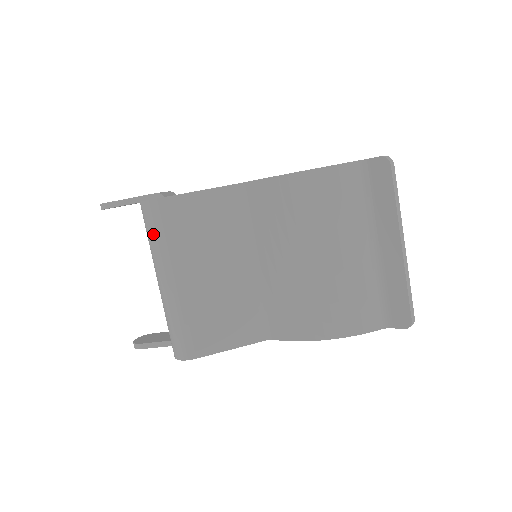
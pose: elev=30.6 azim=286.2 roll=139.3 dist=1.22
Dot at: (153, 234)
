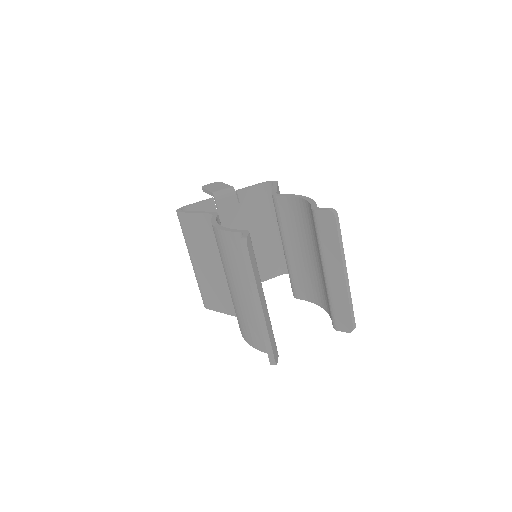
Dot at: (182, 231)
